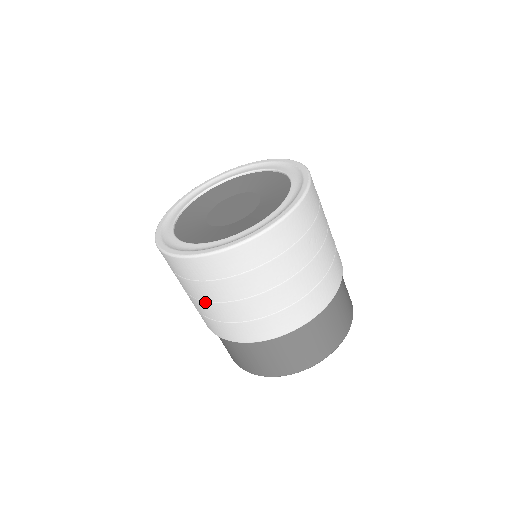
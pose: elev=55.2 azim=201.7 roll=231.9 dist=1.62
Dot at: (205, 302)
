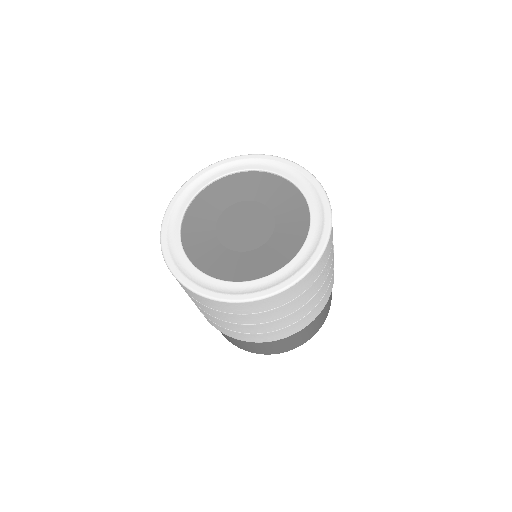
Dot at: (216, 318)
